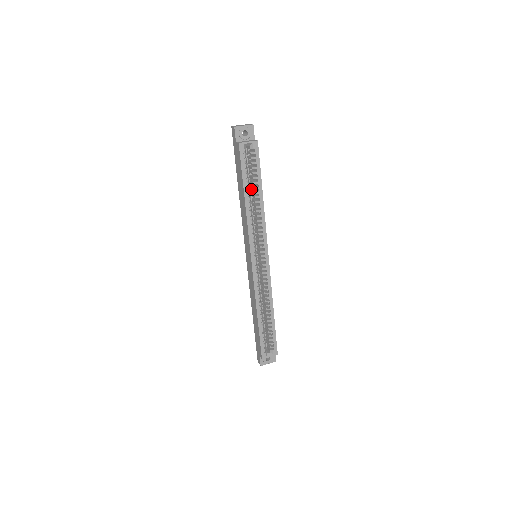
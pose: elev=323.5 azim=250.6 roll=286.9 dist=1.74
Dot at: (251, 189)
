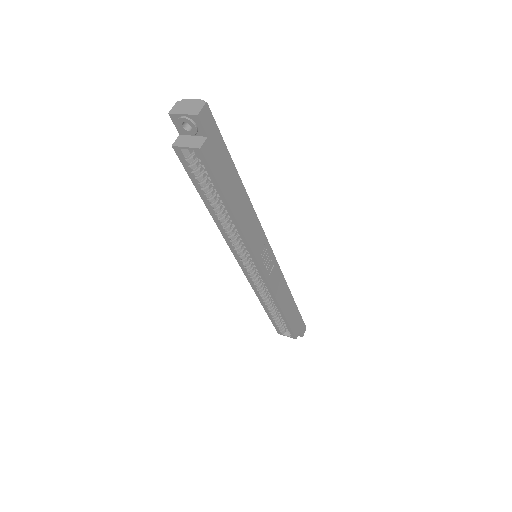
Dot at: occluded
